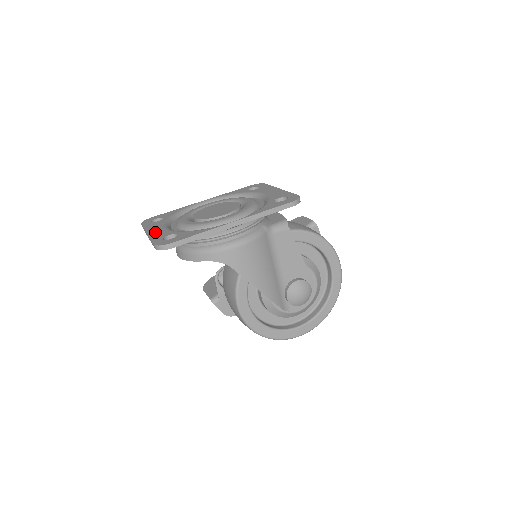
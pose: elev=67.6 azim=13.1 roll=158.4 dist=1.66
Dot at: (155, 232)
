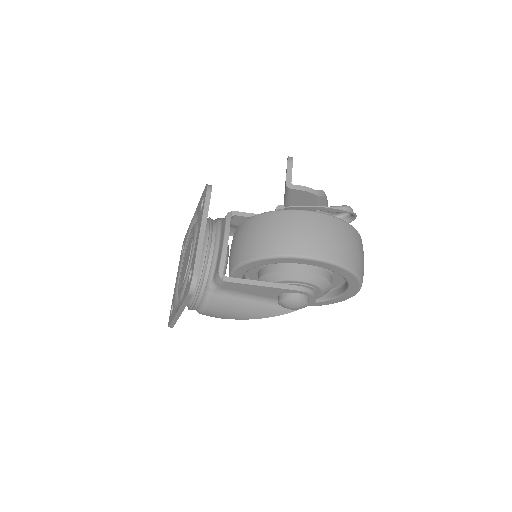
Dot at: (175, 287)
